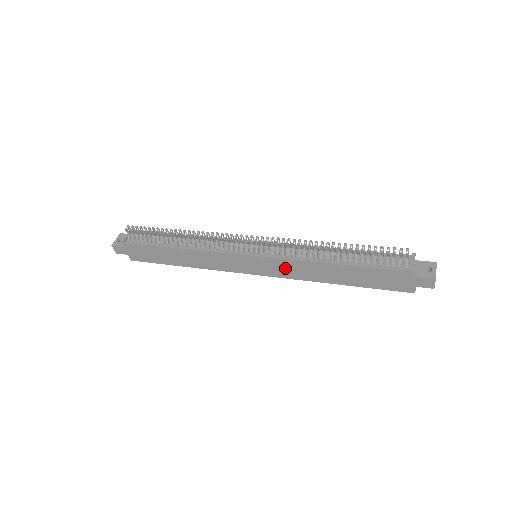
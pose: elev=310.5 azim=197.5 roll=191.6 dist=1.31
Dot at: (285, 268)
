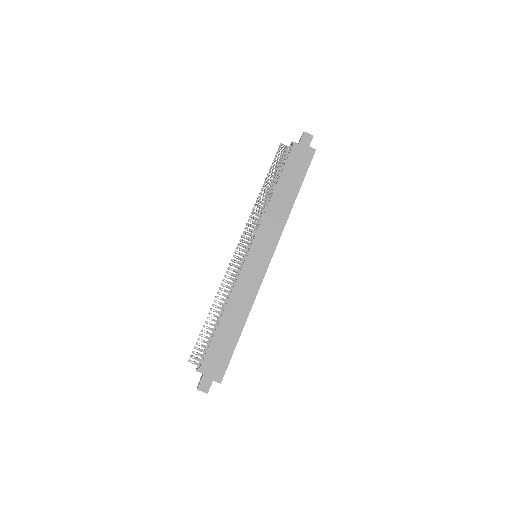
Dot at: (269, 231)
